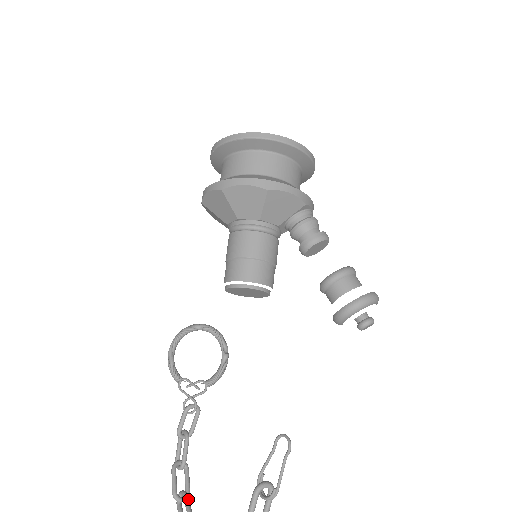
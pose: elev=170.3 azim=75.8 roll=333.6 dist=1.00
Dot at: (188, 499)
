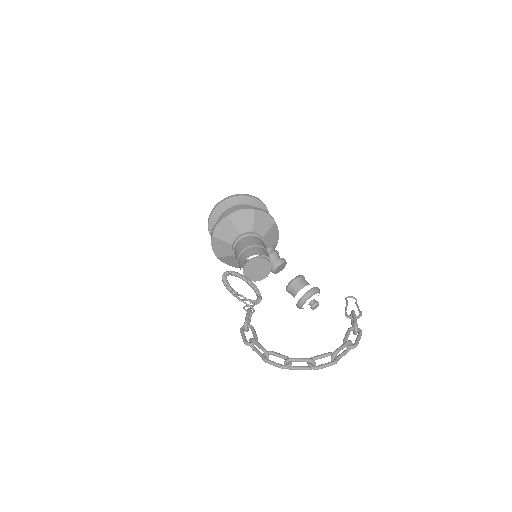
Dot at: (276, 353)
